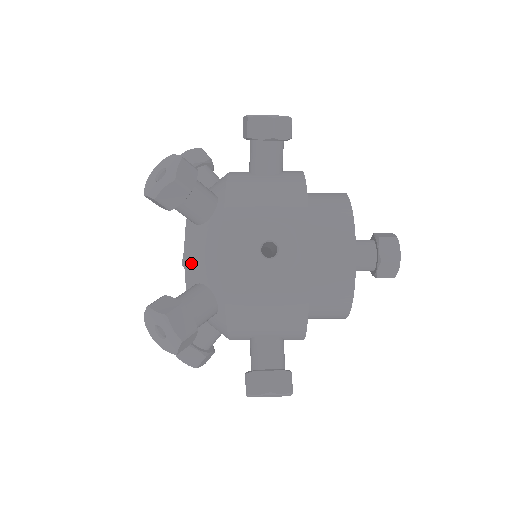
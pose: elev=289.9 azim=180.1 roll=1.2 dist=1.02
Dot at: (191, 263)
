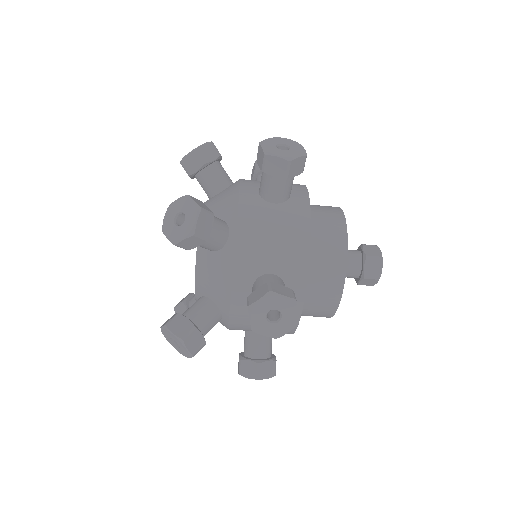
Dot at: (201, 281)
